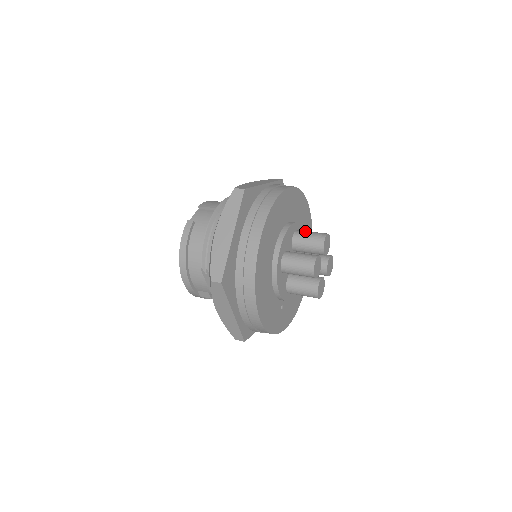
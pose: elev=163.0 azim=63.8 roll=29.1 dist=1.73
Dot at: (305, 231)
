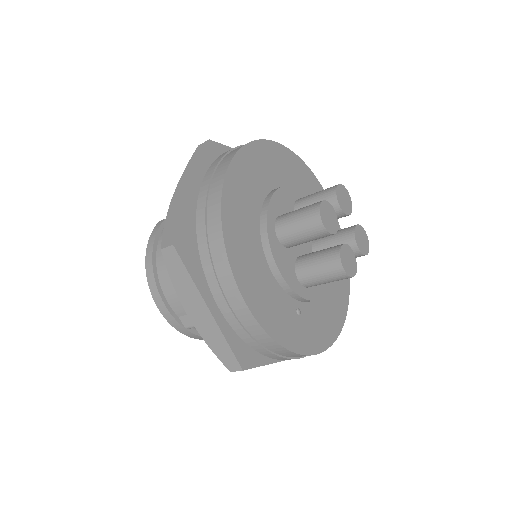
Dot at: (311, 194)
